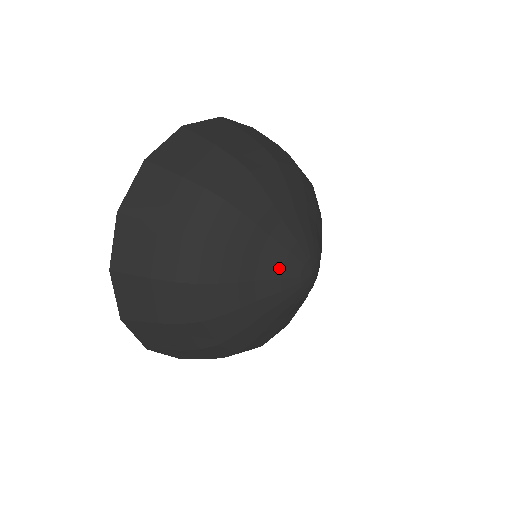
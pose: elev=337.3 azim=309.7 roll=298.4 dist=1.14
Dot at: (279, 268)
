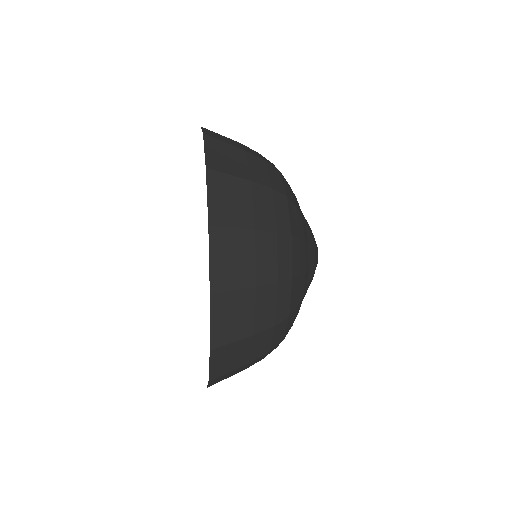
Dot at: (310, 229)
